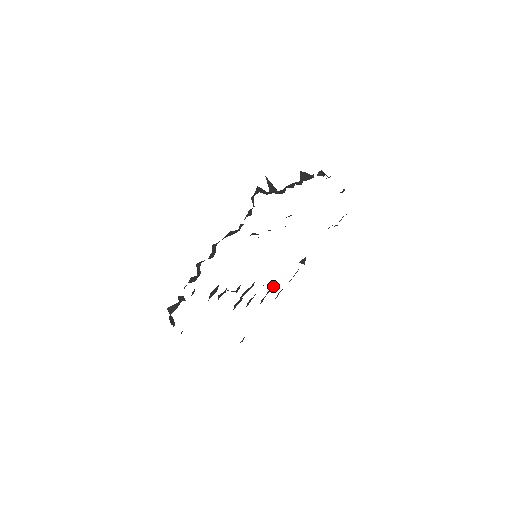
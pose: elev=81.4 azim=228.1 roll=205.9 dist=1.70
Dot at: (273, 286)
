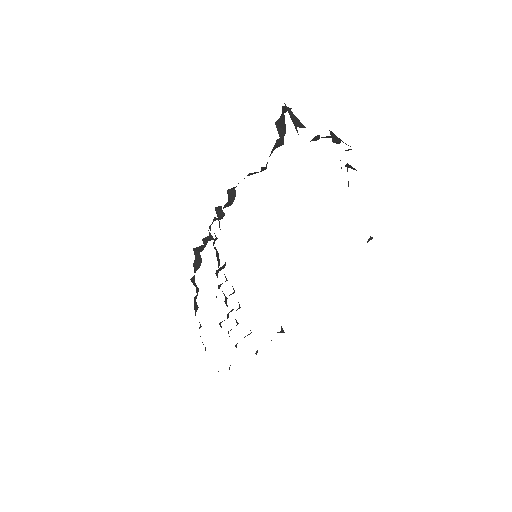
Dot at: (251, 332)
